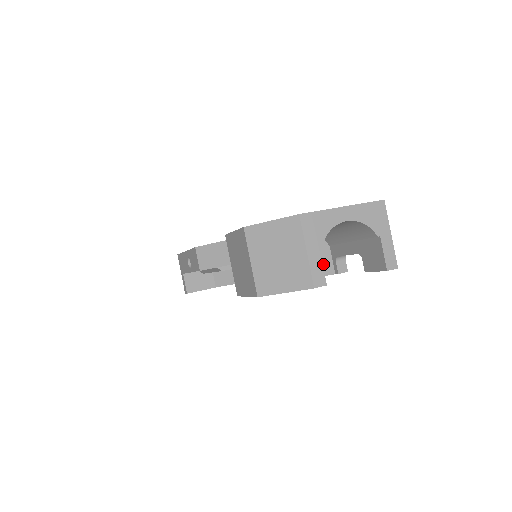
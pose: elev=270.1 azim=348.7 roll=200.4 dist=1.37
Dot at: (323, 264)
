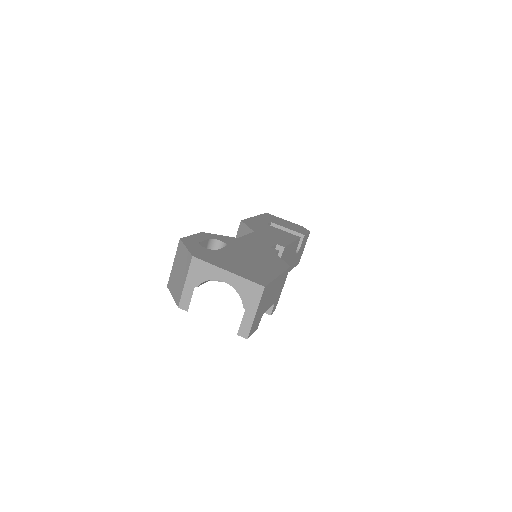
Dot at: occluded
